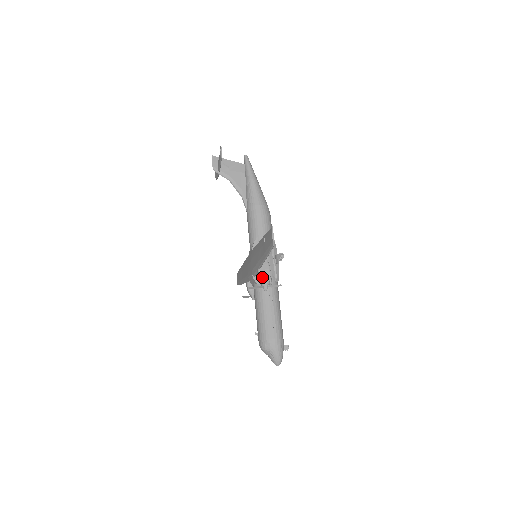
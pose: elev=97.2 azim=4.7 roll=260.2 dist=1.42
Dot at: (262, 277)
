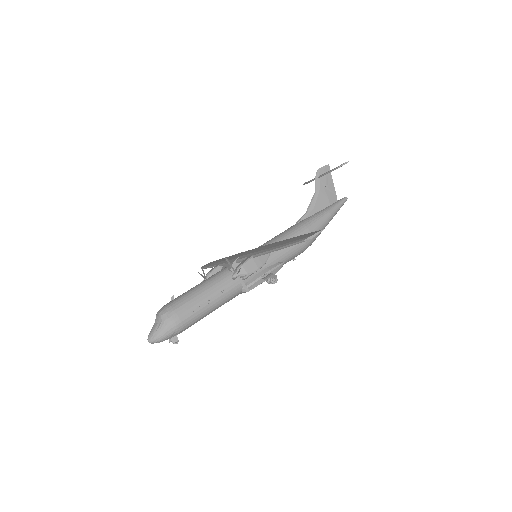
Dot at: (246, 264)
